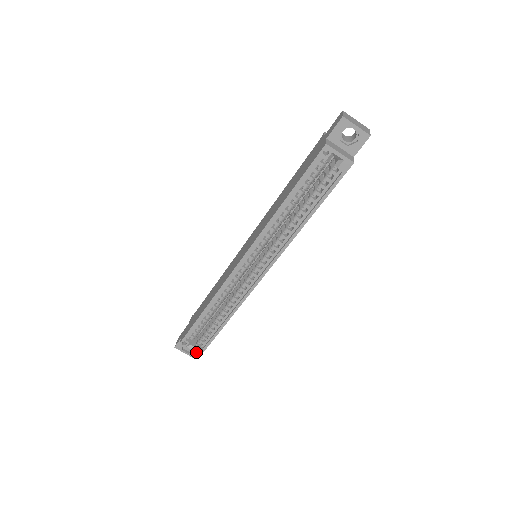
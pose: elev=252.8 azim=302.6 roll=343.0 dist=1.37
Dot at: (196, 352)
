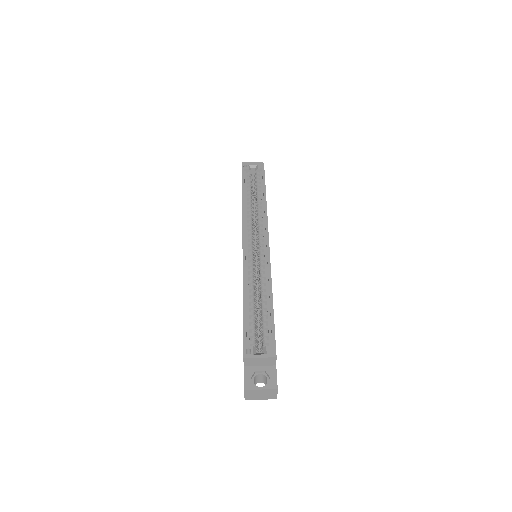
Dot at: (268, 354)
